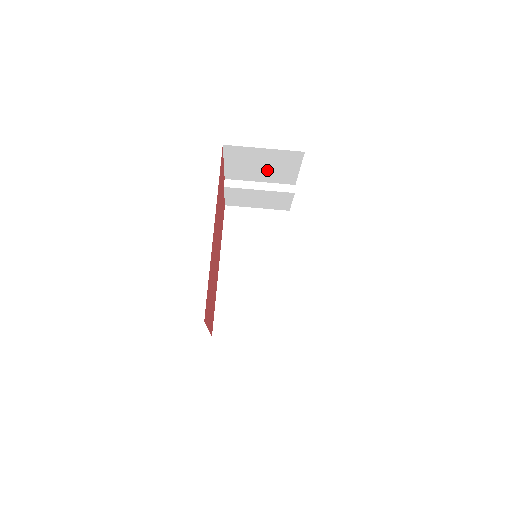
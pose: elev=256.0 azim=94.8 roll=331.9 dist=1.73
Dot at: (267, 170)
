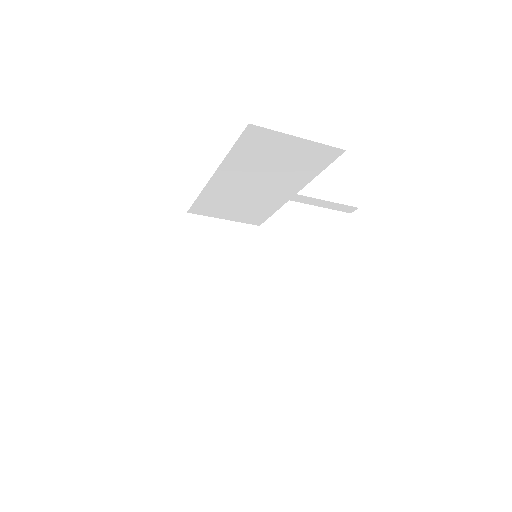
Dot at: occluded
